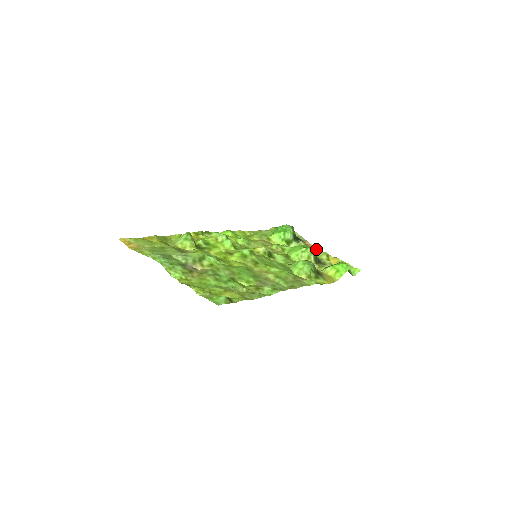
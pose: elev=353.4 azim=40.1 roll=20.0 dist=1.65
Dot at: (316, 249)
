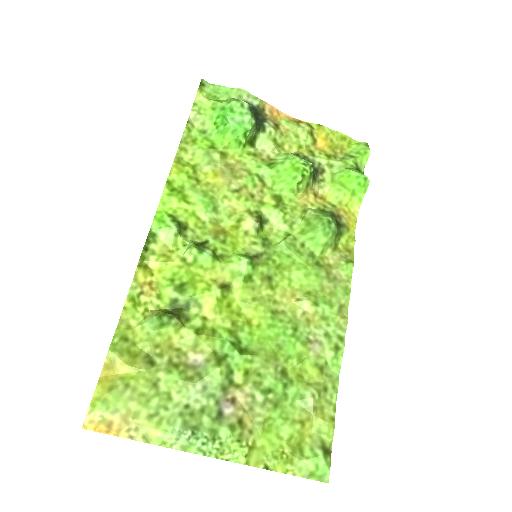
Dot at: (284, 114)
